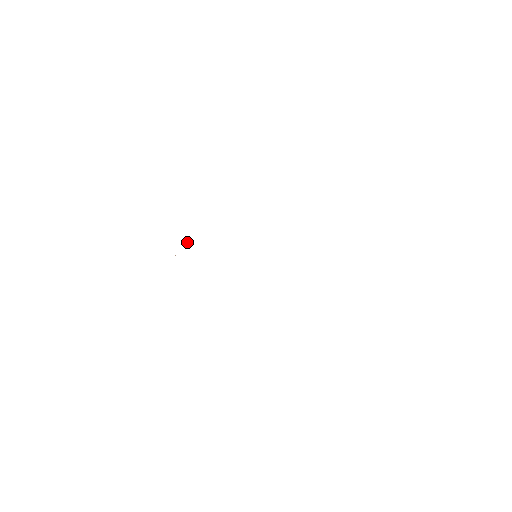
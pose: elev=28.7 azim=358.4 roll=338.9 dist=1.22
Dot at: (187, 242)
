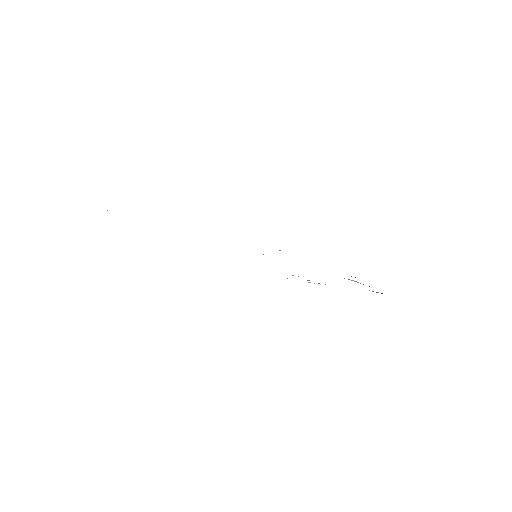
Dot at: occluded
